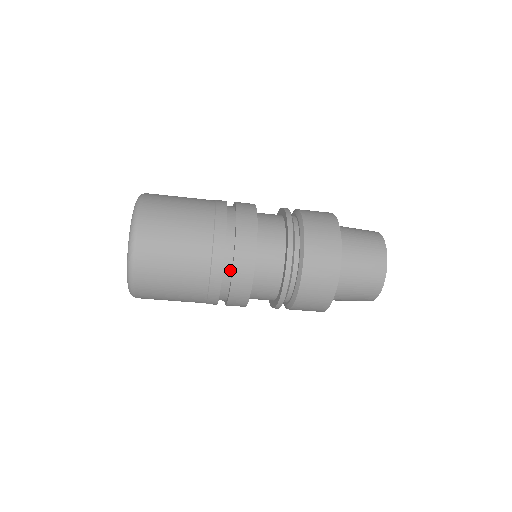
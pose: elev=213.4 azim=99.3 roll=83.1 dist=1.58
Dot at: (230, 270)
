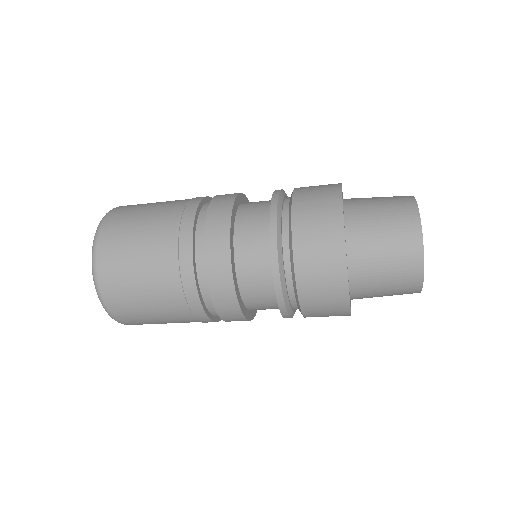
Dot at: occluded
